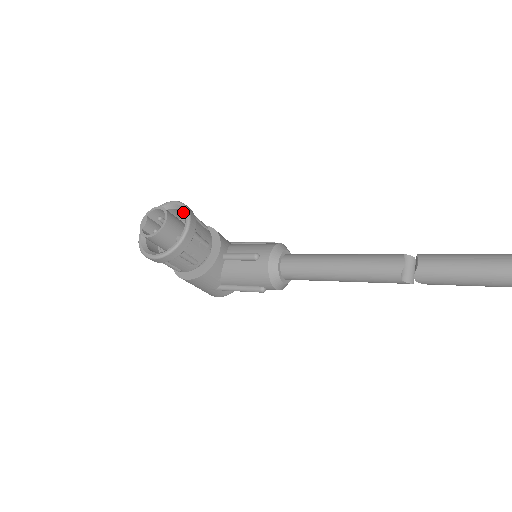
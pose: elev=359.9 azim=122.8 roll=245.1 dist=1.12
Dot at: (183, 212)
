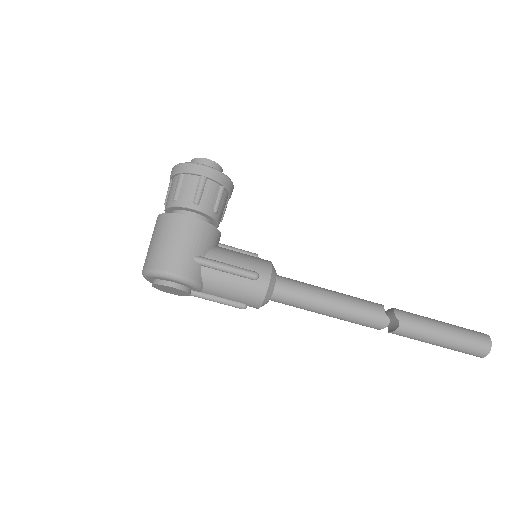
Dot at: occluded
